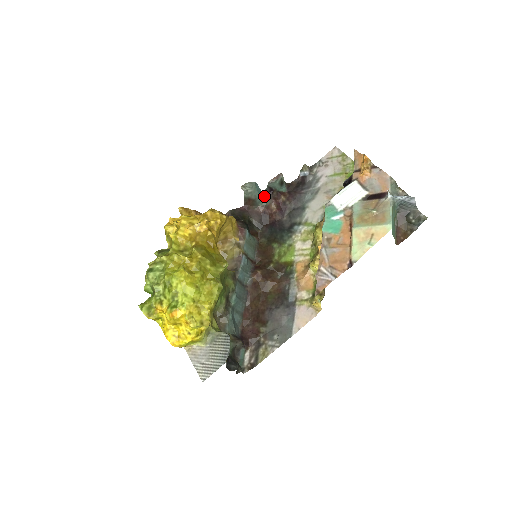
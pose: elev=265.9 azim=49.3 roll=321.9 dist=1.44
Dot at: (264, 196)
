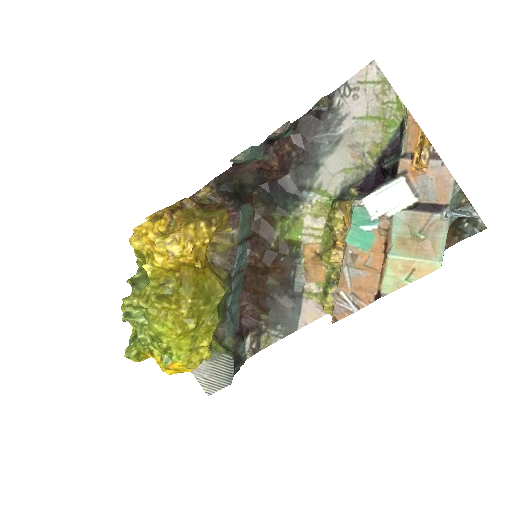
Dot at: (261, 149)
